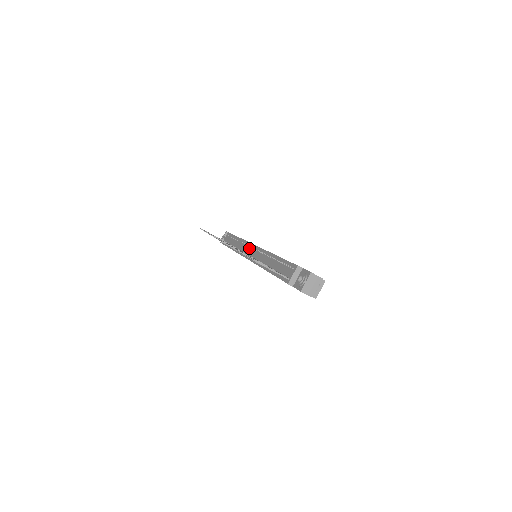
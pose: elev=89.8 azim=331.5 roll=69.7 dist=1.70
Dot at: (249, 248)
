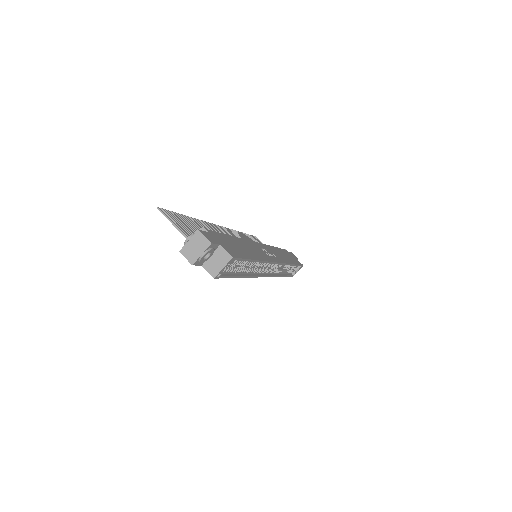
Dot at: occluded
